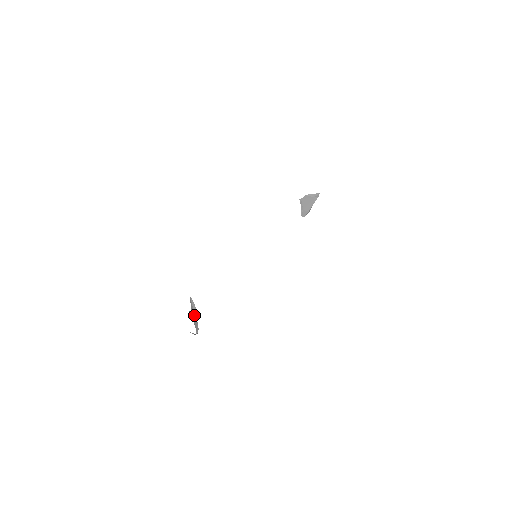
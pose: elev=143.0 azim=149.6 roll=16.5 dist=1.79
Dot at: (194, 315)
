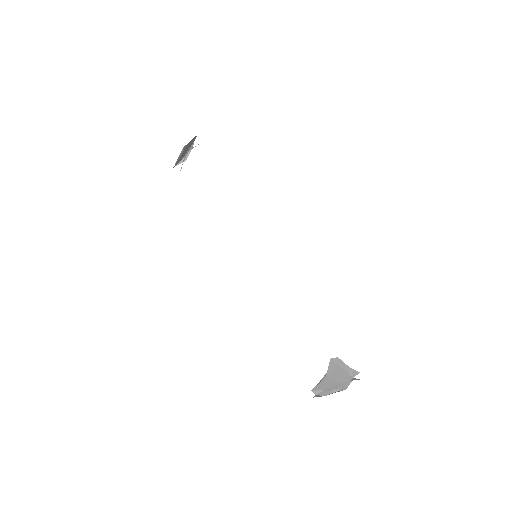
Dot at: (341, 376)
